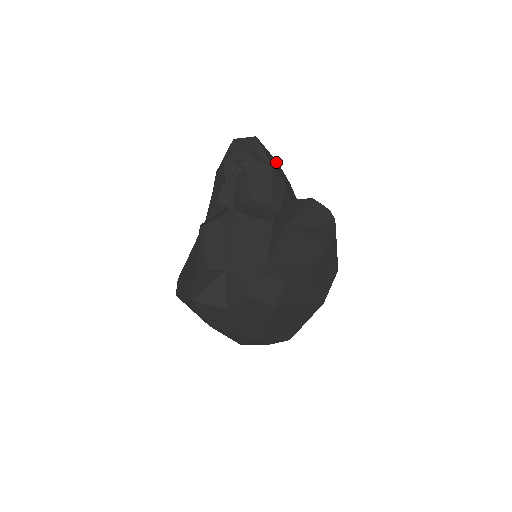
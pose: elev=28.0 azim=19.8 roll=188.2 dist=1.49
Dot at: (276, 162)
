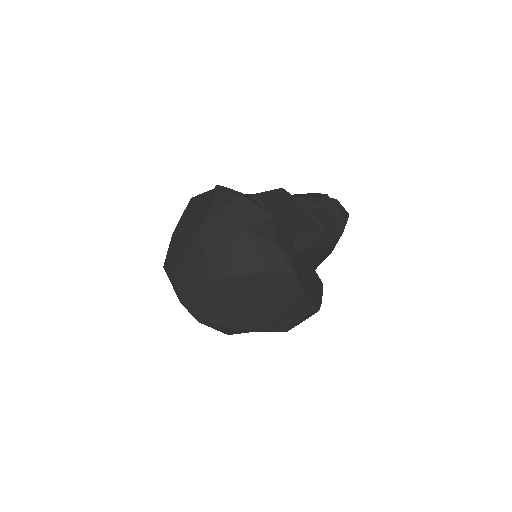
Dot at: occluded
